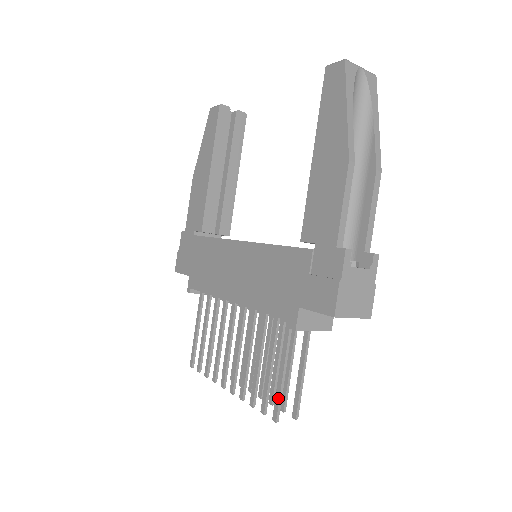
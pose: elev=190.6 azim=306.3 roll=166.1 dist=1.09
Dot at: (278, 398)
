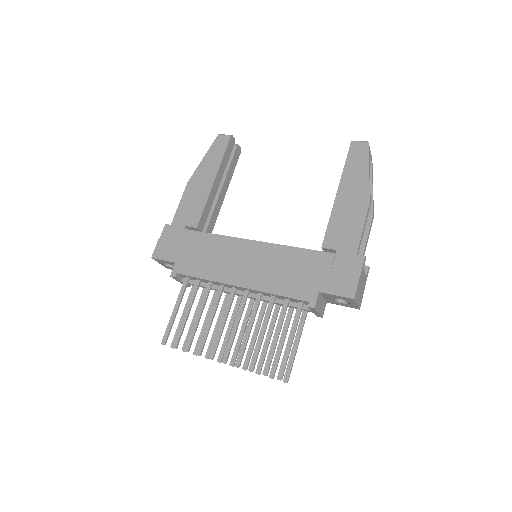
Dot at: (285, 361)
